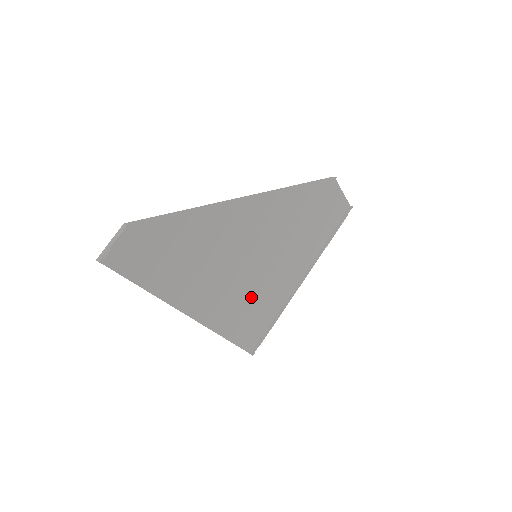
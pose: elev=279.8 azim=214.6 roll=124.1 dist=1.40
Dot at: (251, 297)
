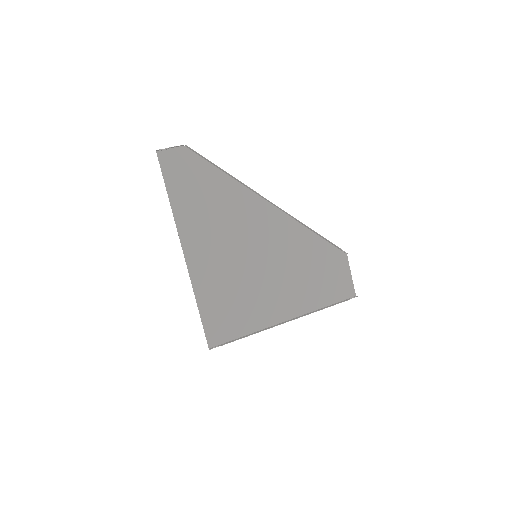
Dot at: (236, 290)
